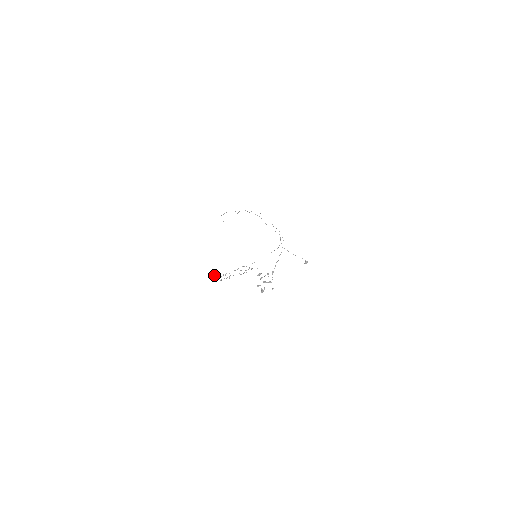
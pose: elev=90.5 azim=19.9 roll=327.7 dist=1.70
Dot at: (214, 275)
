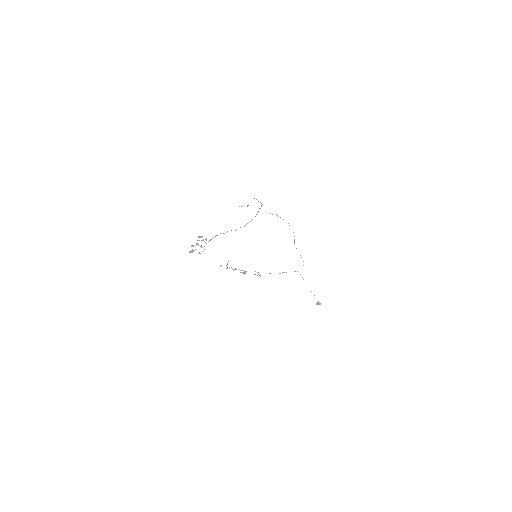
Dot at: occluded
